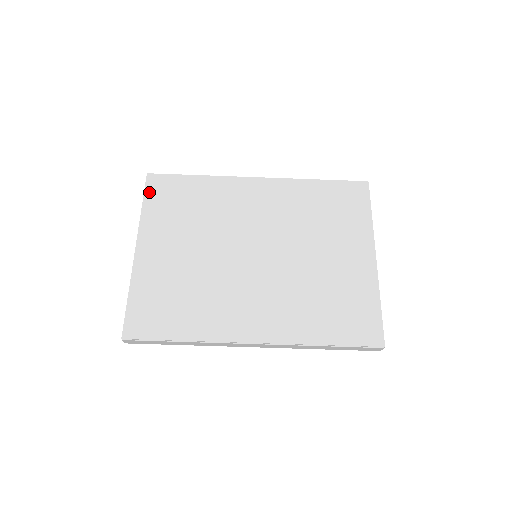
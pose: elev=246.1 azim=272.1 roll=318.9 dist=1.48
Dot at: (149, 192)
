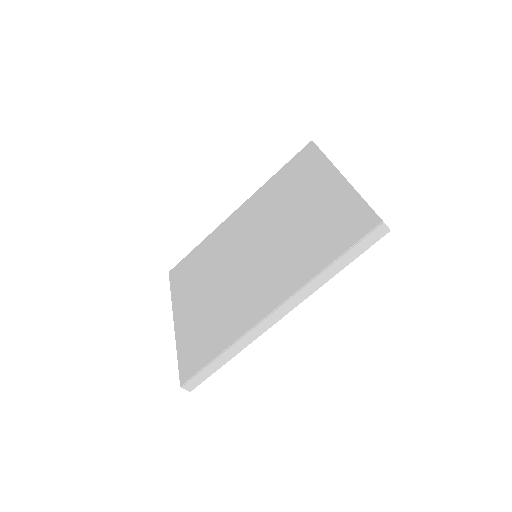
Dot at: (172, 281)
